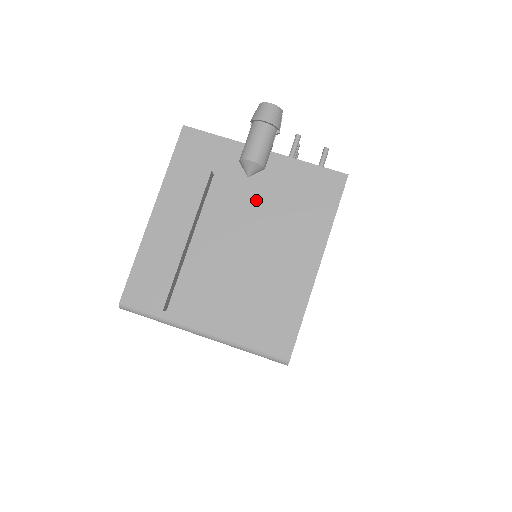
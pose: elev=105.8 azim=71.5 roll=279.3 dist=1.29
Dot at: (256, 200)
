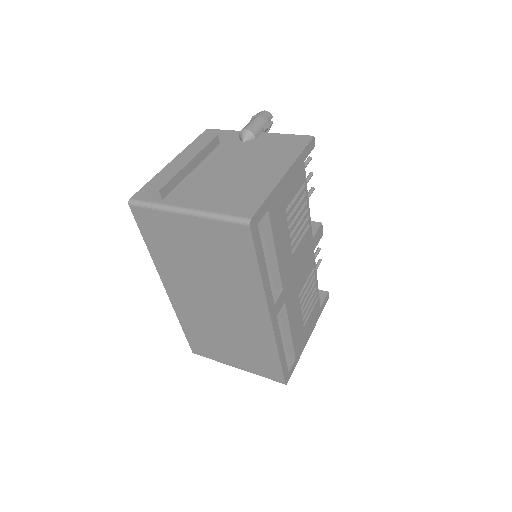
Dot at: (246, 150)
